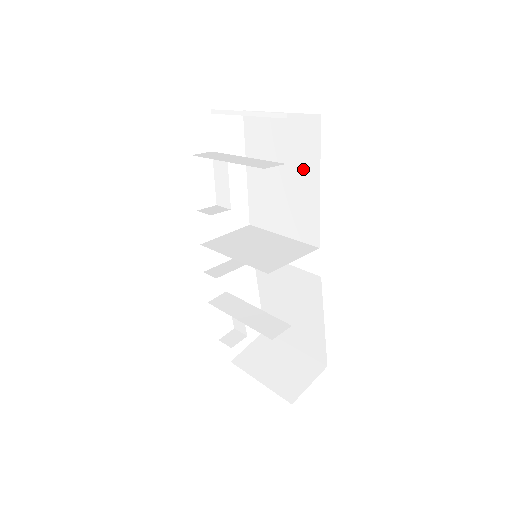
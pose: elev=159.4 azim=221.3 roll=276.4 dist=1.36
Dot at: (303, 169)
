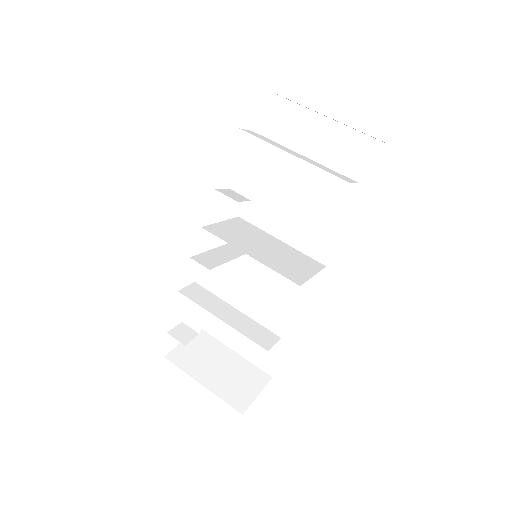
Dot at: (341, 186)
